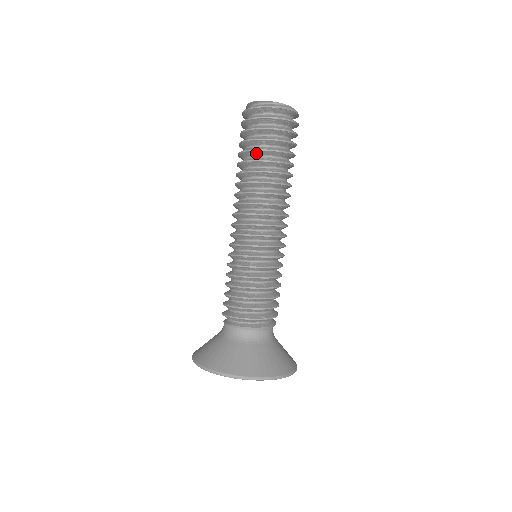
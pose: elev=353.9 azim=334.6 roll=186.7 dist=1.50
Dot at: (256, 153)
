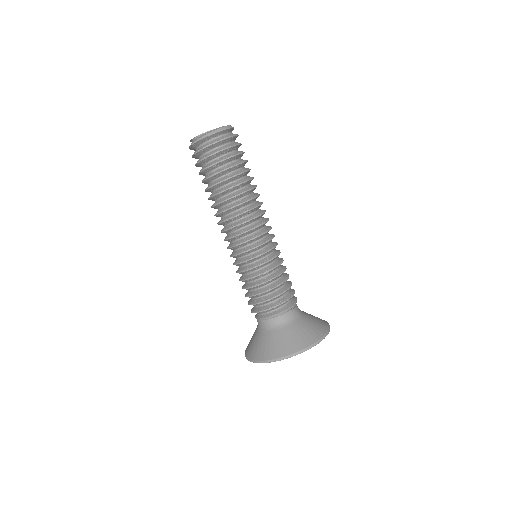
Dot at: (205, 183)
